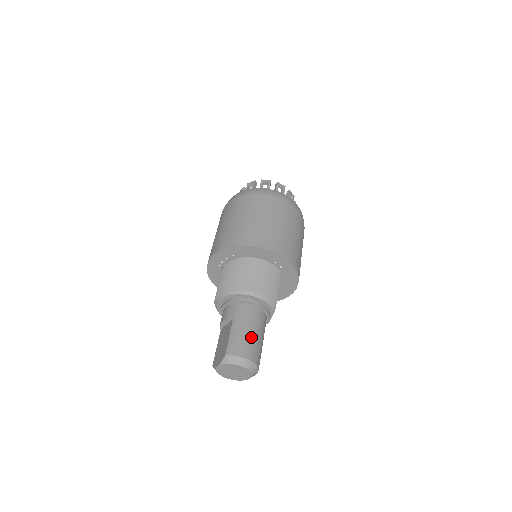
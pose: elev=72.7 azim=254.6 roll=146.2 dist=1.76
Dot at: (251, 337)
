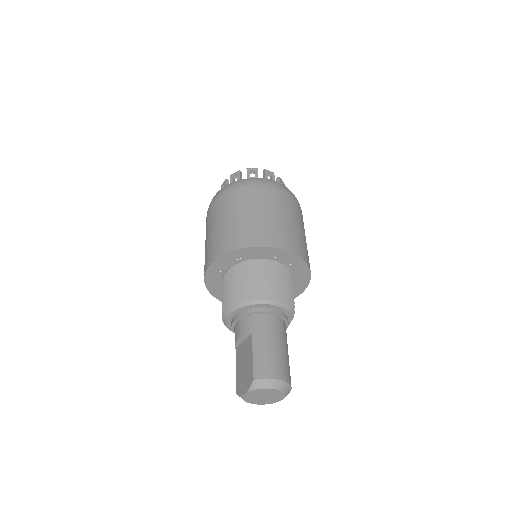
Dot at: (277, 353)
